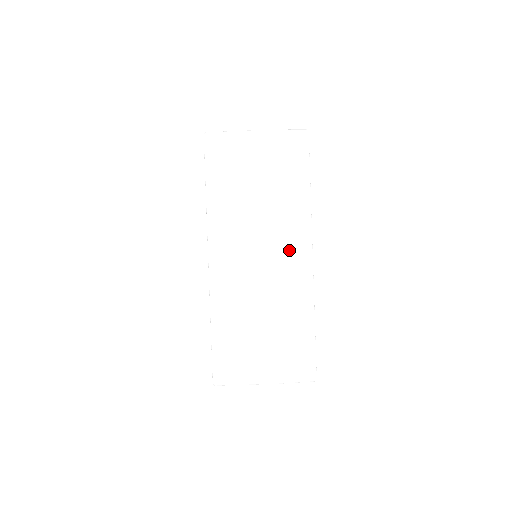
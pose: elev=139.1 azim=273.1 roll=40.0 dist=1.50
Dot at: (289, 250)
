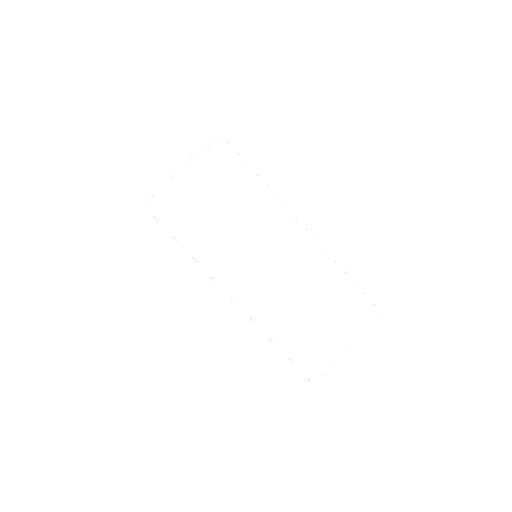
Dot at: (284, 239)
